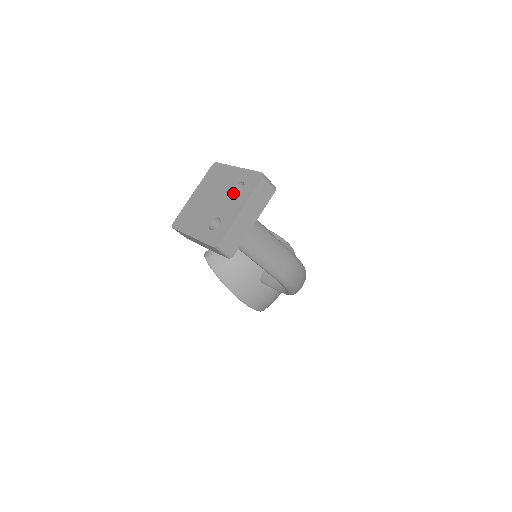
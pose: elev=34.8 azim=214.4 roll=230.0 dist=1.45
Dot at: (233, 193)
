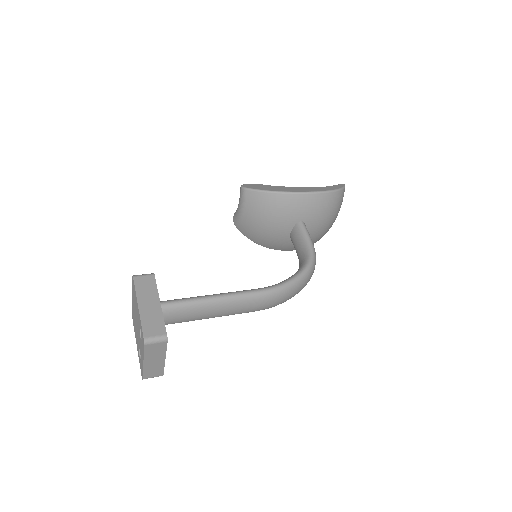
Dot at: (140, 336)
